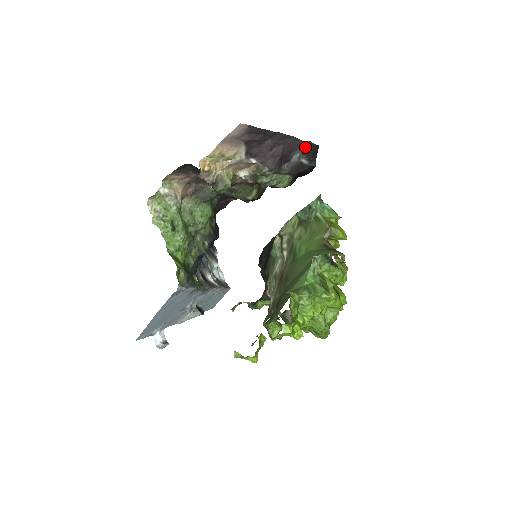
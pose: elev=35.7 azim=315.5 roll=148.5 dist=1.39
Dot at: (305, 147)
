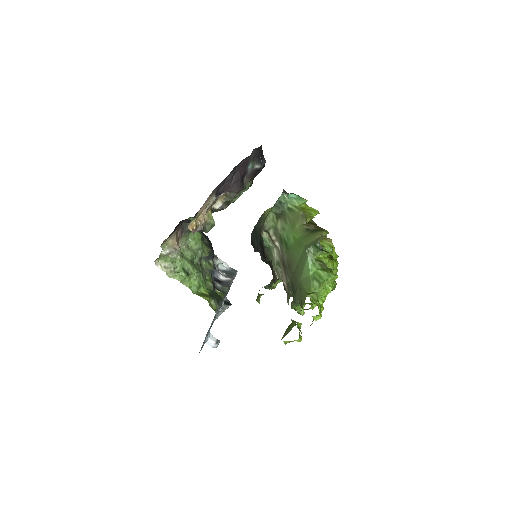
Dot at: (253, 155)
